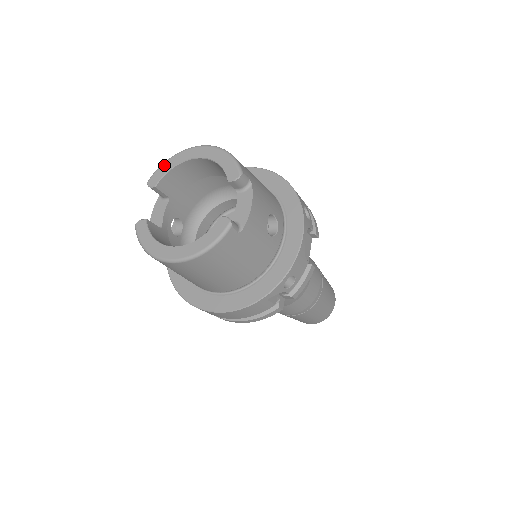
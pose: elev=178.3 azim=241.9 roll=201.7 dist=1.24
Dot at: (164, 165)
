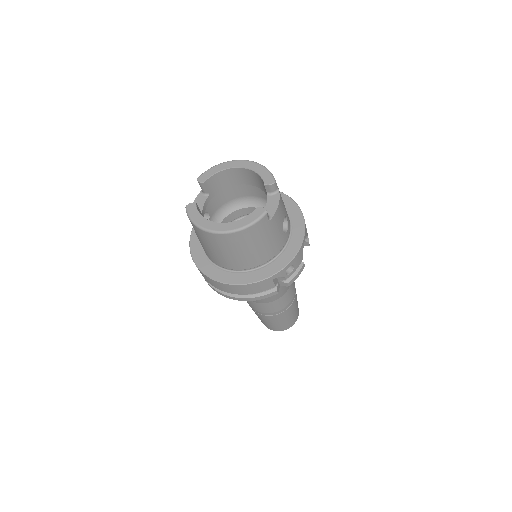
Dot at: (212, 169)
